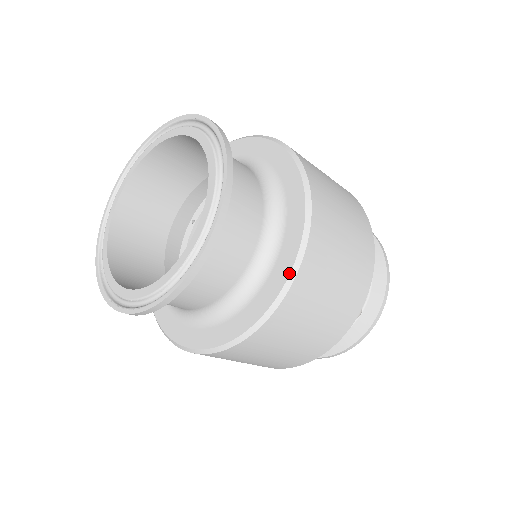
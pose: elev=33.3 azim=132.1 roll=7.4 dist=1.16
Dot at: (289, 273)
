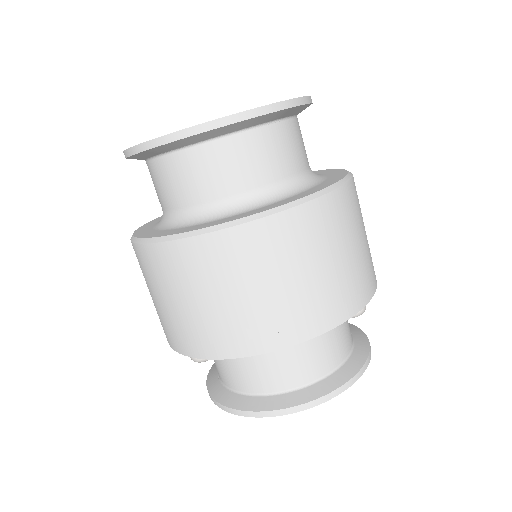
Dot at: (335, 182)
